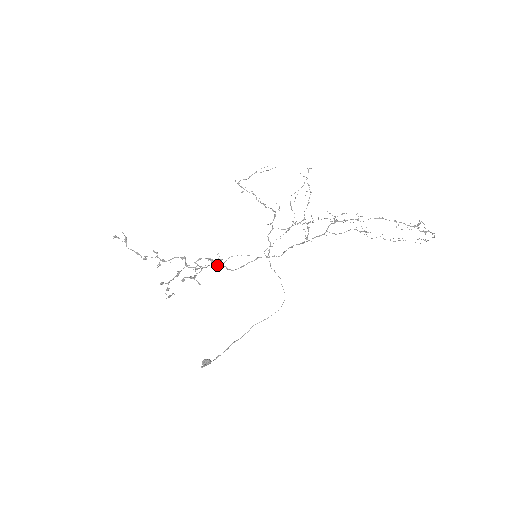
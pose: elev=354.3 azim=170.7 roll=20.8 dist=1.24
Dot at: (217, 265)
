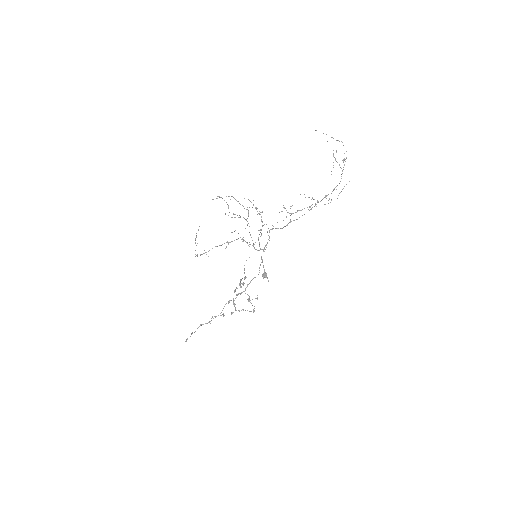
Dot at: occluded
